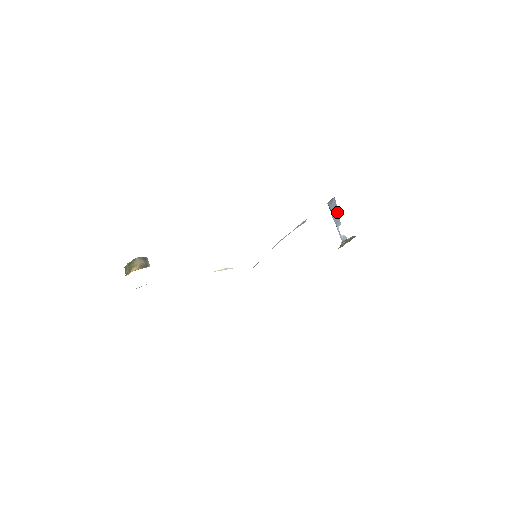
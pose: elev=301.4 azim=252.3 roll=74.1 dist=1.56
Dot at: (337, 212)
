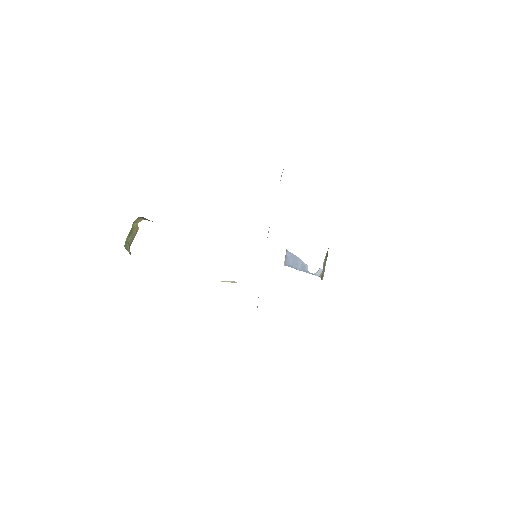
Dot at: (297, 259)
